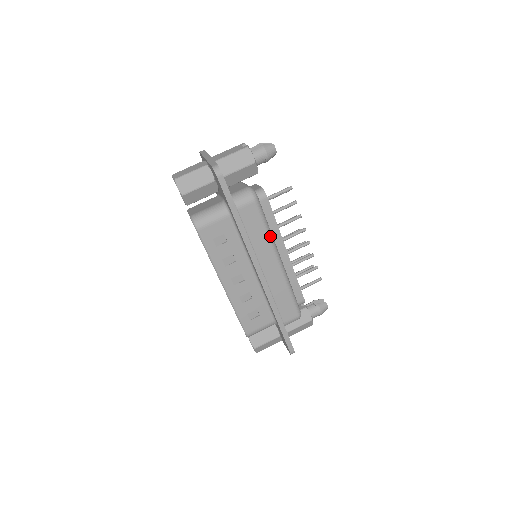
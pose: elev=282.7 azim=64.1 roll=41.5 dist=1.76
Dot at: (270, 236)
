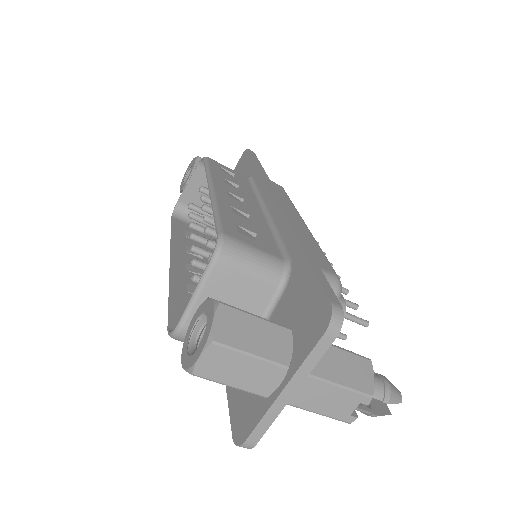
Dot at: occluded
